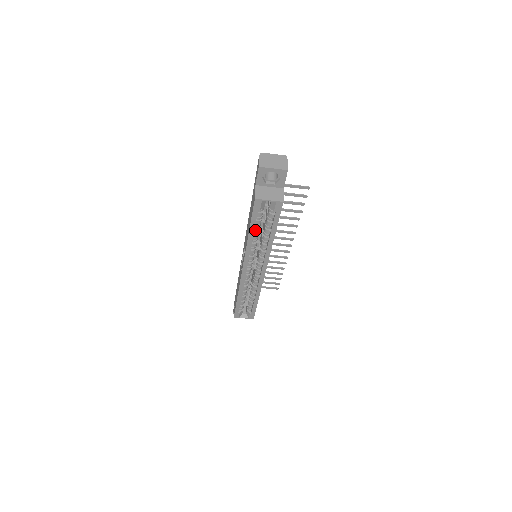
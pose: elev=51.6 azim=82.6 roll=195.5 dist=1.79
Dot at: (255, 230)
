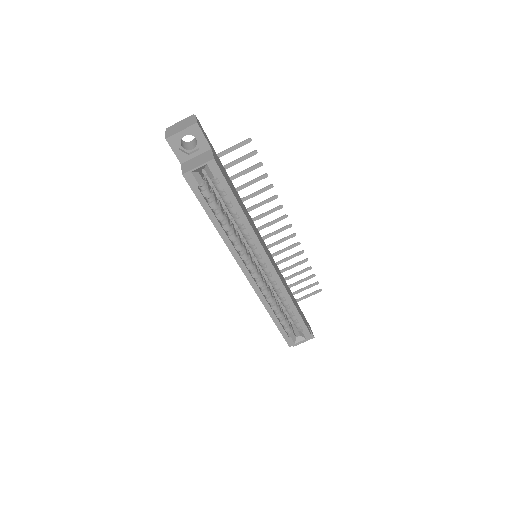
Dot at: (218, 217)
